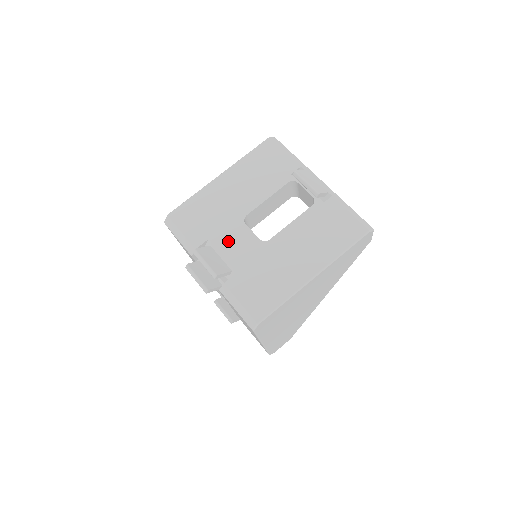
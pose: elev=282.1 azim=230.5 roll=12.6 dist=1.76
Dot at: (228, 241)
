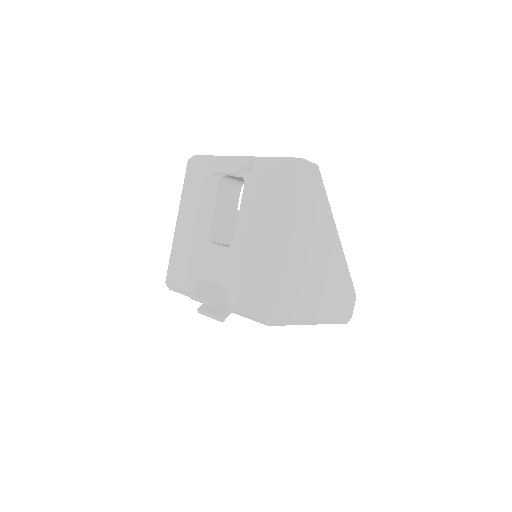
Dot at: (209, 268)
